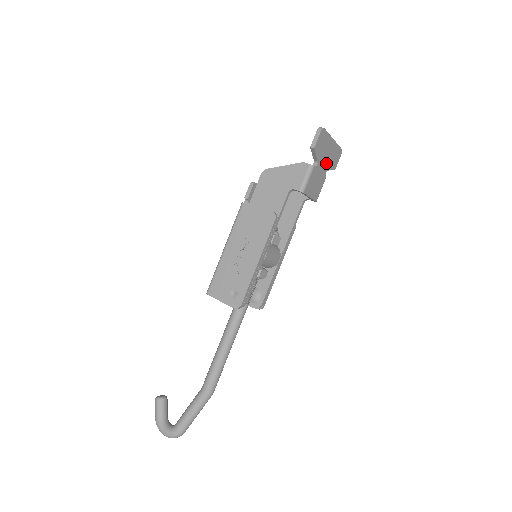
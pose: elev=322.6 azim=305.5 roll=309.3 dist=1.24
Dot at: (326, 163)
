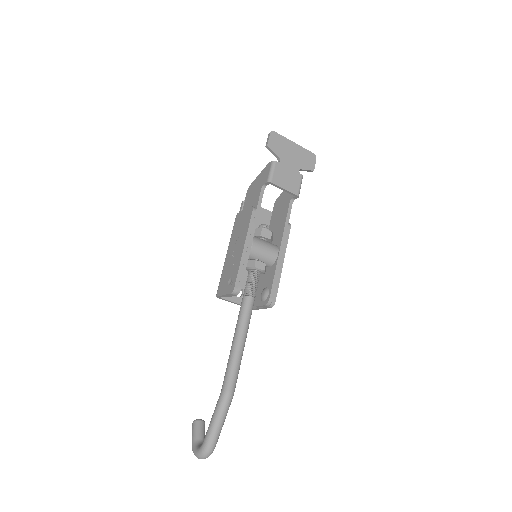
Dot at: (295, 162)
